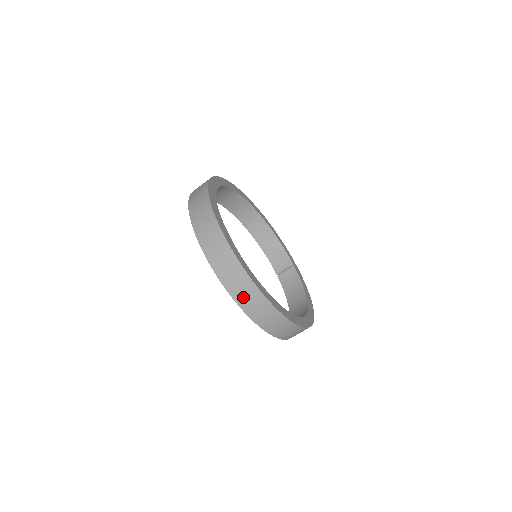
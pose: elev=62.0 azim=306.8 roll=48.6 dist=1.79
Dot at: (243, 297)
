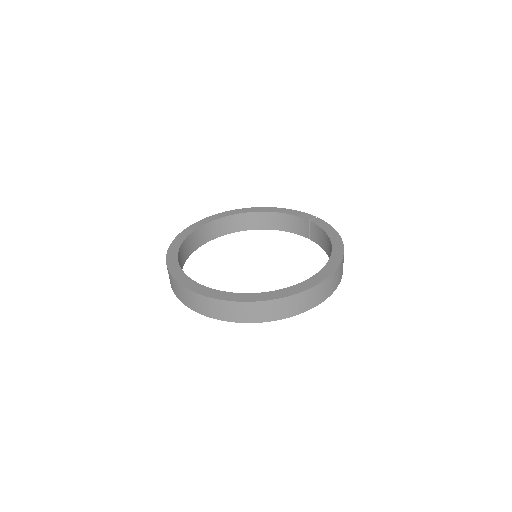
Dot at: (236, 315)
